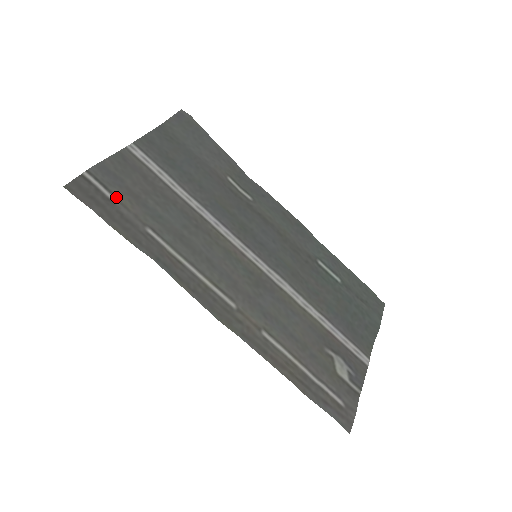
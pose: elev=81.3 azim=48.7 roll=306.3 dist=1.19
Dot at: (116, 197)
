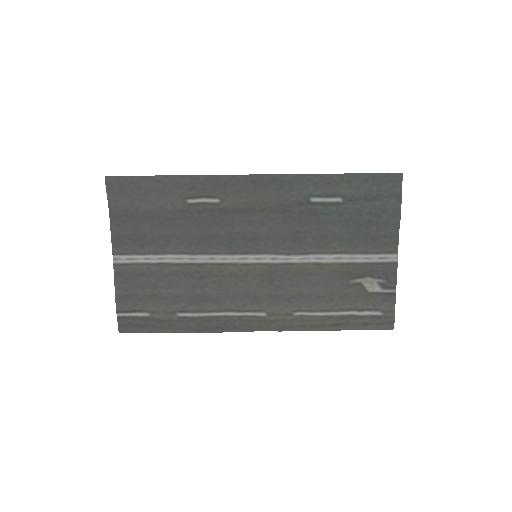
Dot at: (145, 311)
